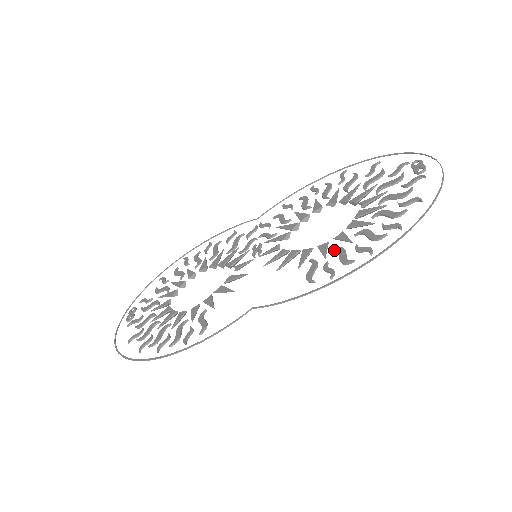
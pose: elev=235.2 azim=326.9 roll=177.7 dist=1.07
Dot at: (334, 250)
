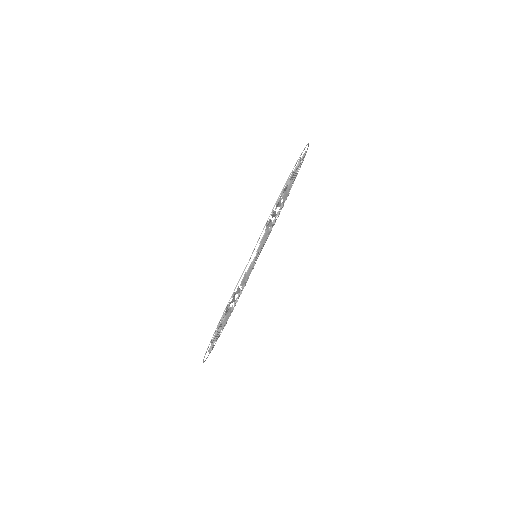
Dot at: (275, 208)
